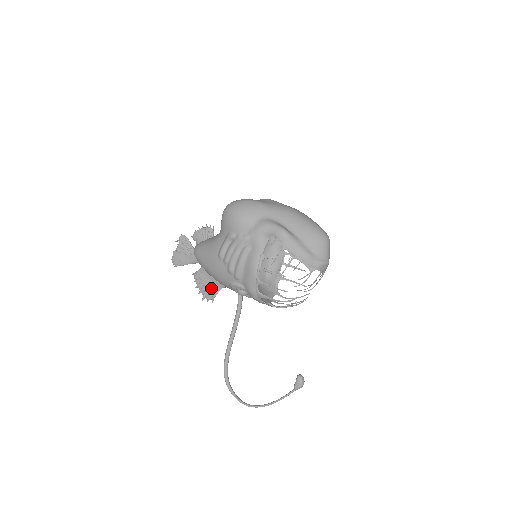
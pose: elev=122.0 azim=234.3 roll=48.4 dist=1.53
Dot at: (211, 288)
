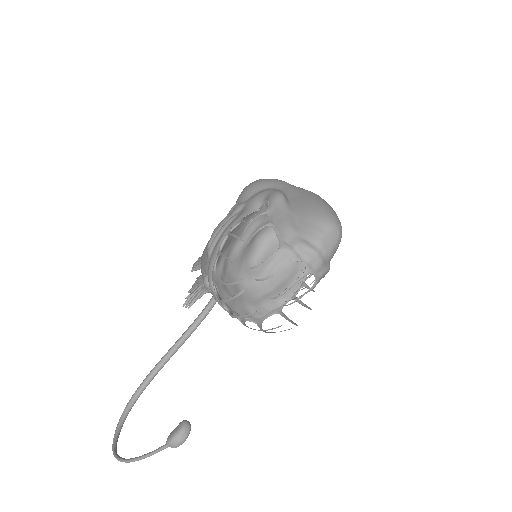
Dot at: (197, 291)
